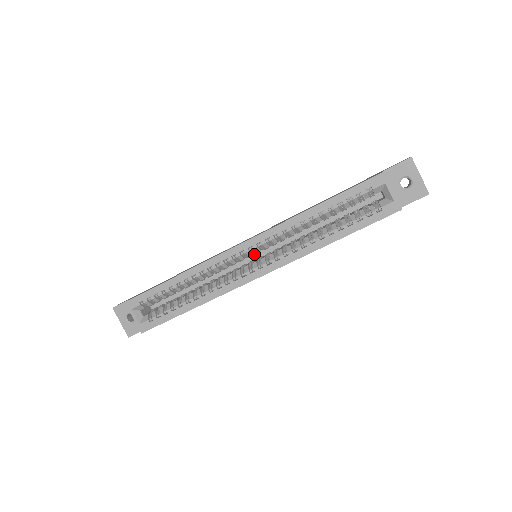
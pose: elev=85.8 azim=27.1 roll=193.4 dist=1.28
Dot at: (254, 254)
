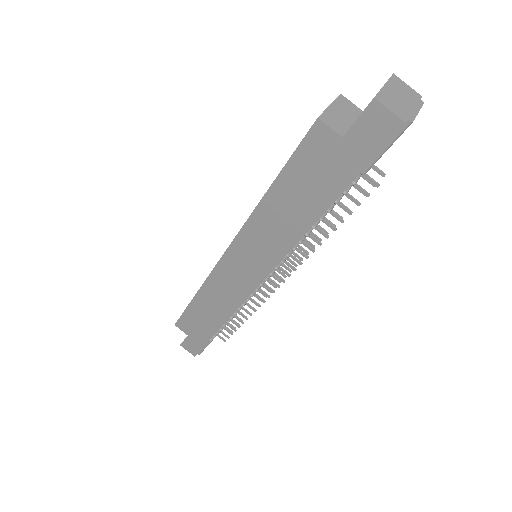
Dot at: occluded
